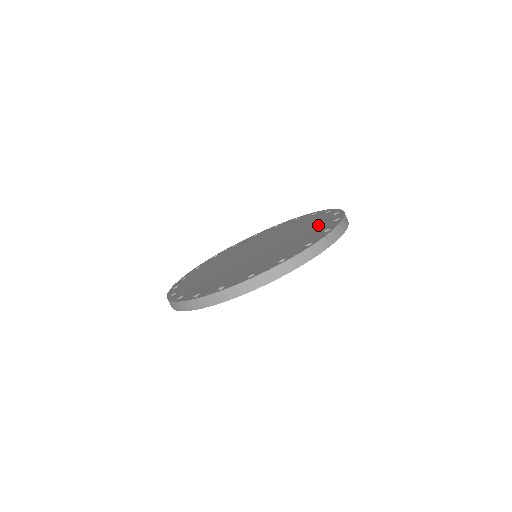
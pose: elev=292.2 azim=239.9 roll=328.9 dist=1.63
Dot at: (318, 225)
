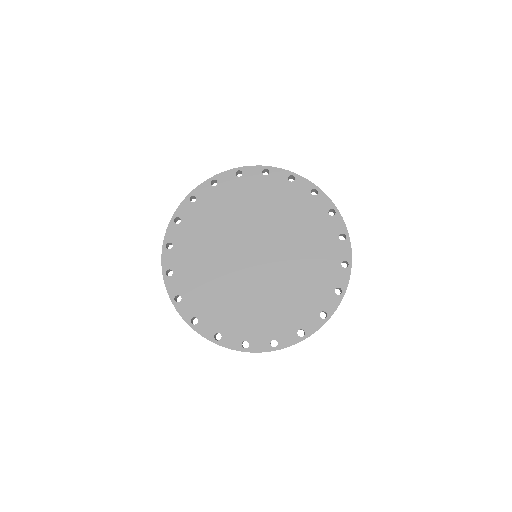
Dot at: (322, 278)
